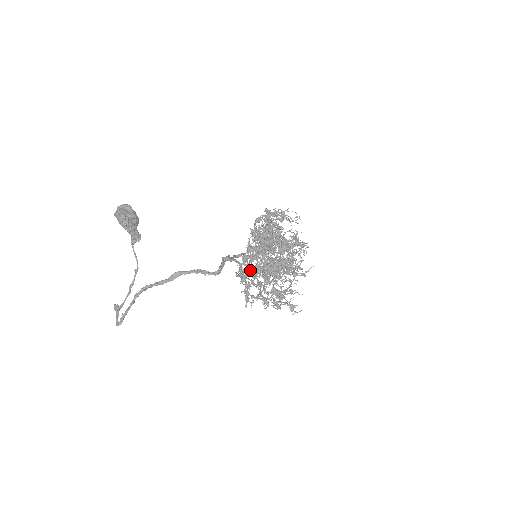
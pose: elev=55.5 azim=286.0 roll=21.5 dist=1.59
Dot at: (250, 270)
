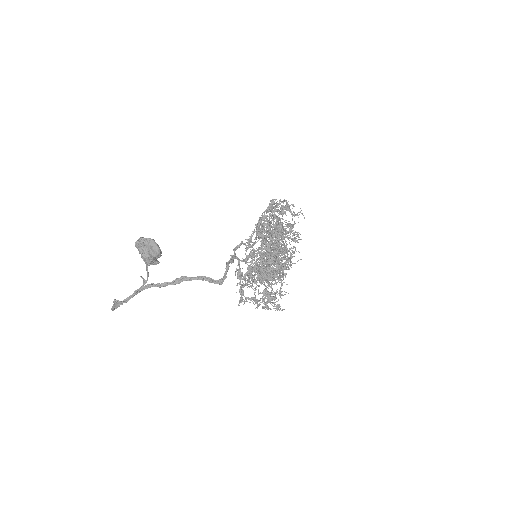
Dot at: (246, 263)
